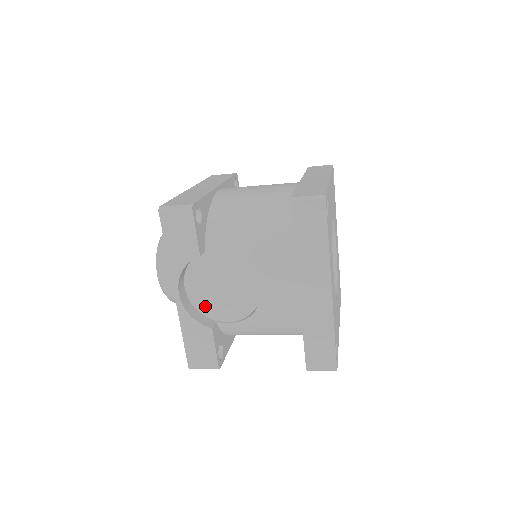
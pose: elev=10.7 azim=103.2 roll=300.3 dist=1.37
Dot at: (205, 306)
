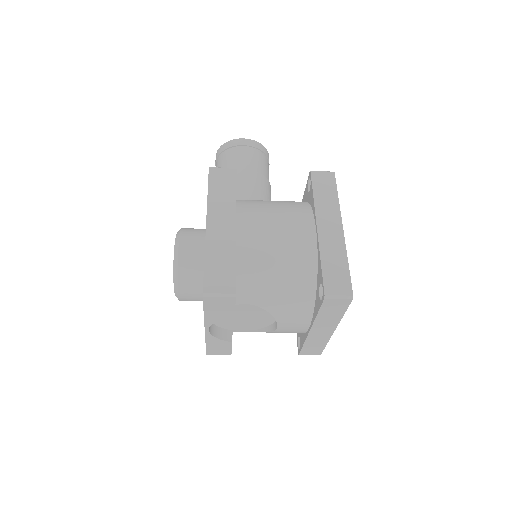
Dot at: (225, 325)
